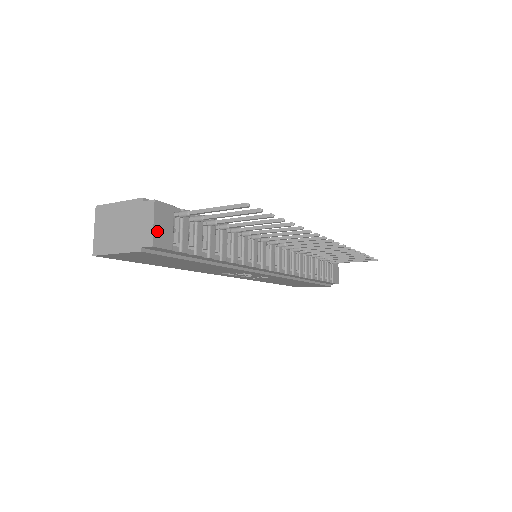
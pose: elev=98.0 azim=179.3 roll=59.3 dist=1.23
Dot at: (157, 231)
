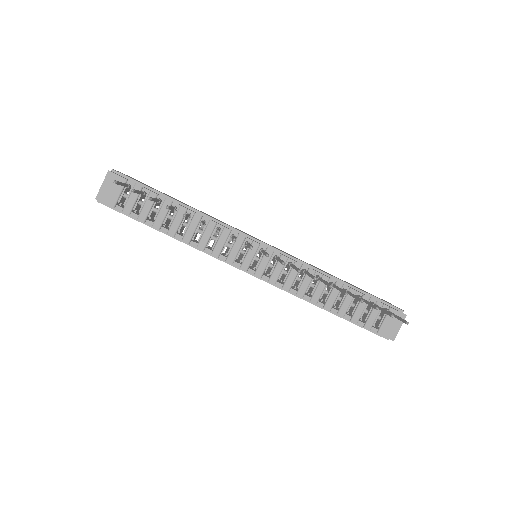
Dot at: (103, 191)
